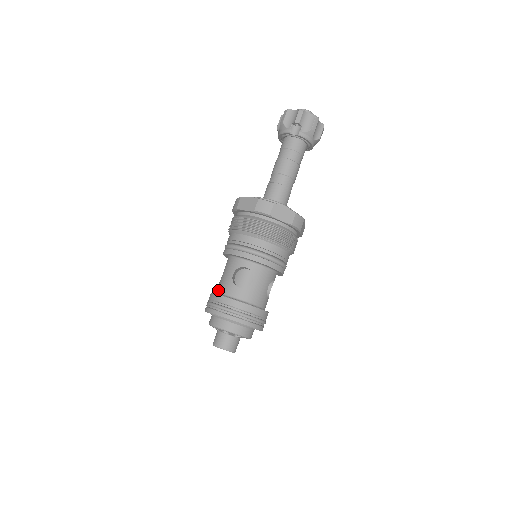
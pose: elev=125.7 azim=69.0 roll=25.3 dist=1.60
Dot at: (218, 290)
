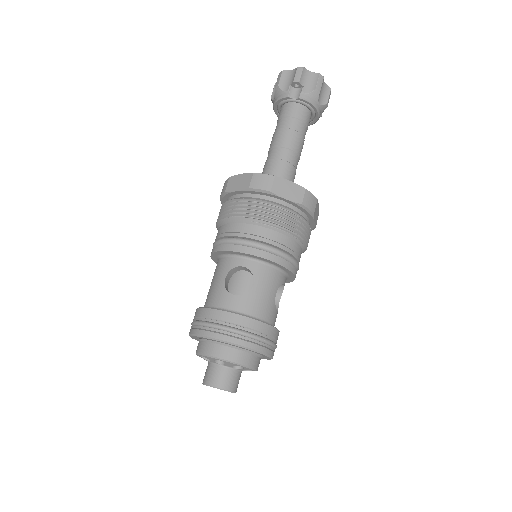
Dot at: (206, 303)
